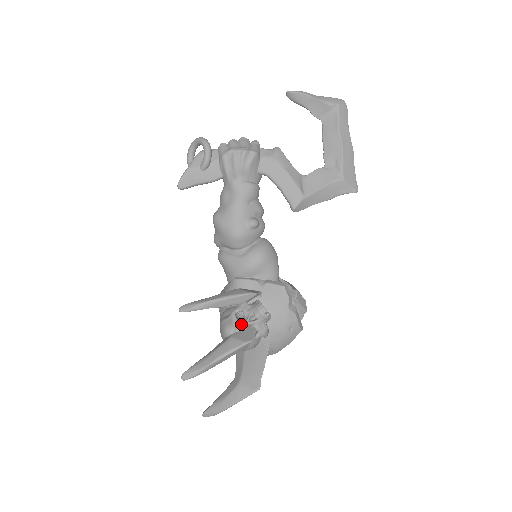
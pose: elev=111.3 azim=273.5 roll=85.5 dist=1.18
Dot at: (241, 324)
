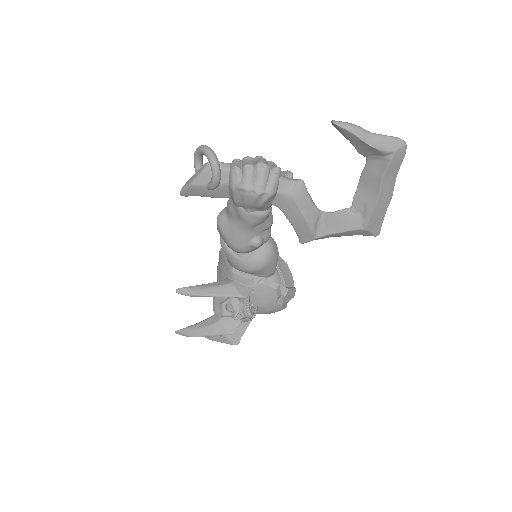
Dot at: (229, 316)
